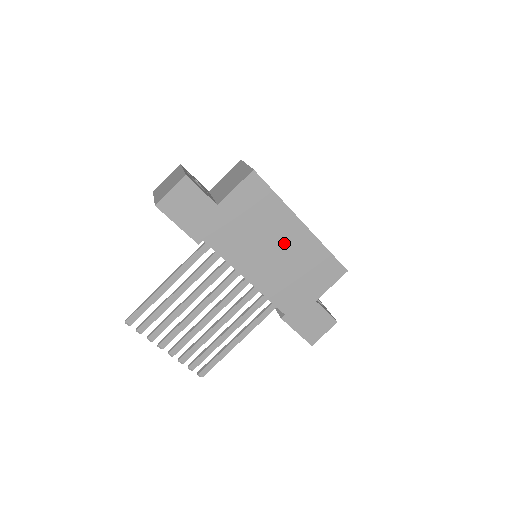
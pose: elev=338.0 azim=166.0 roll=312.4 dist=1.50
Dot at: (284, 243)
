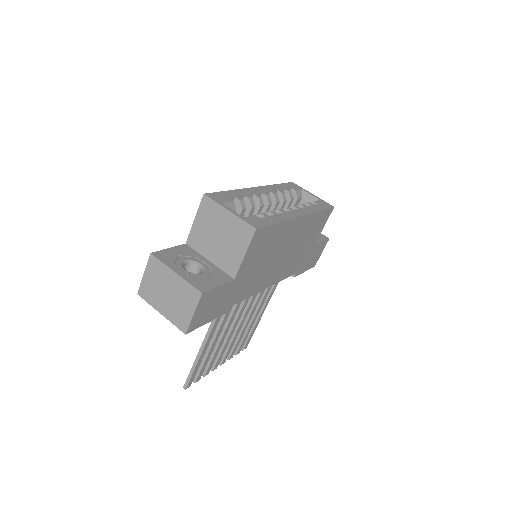
Dot at: (289, 242)
